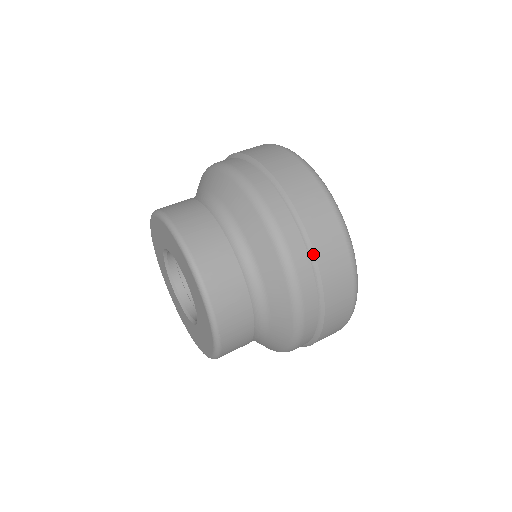
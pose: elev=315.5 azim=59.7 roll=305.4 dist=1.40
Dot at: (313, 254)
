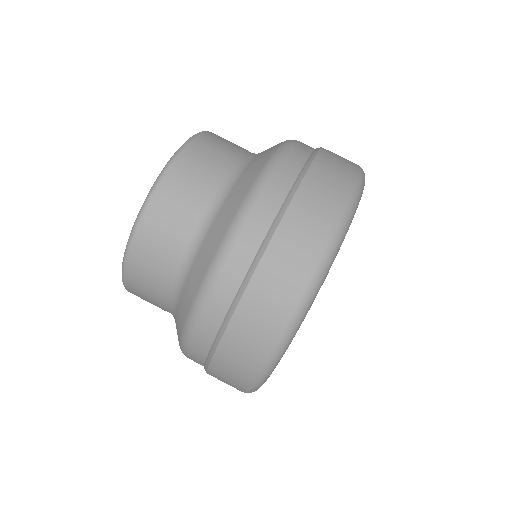
Dot at: occluded
